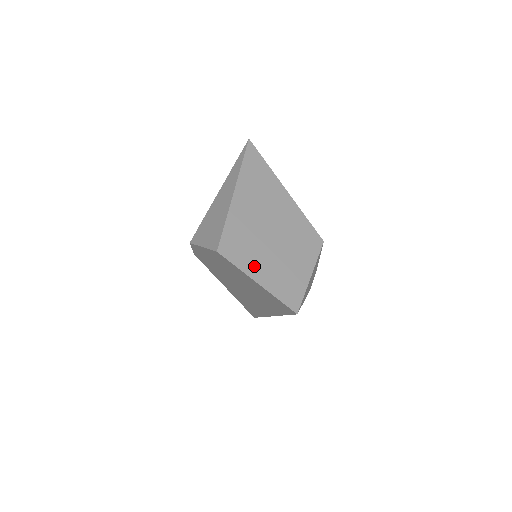
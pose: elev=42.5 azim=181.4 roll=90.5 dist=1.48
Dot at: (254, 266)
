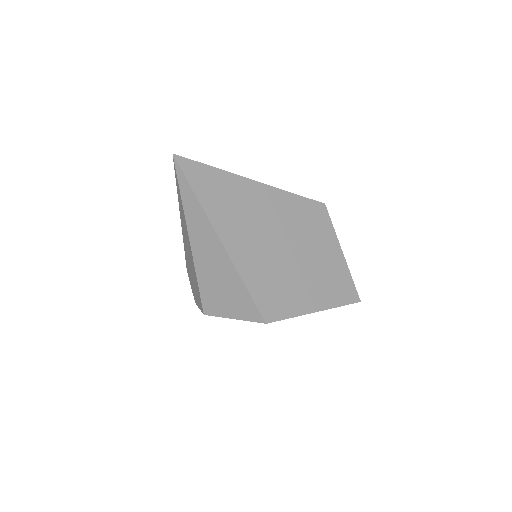
Dot at: (301, 299)
